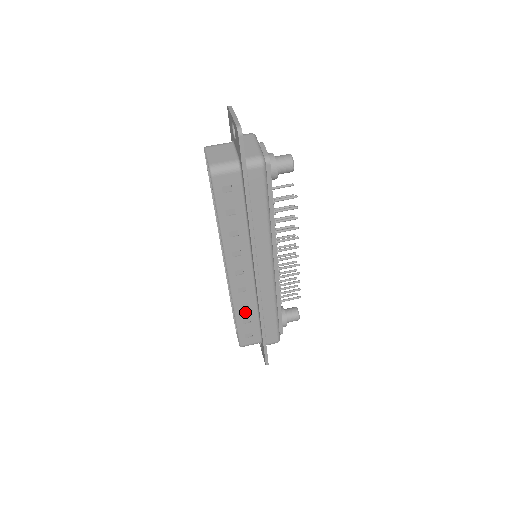
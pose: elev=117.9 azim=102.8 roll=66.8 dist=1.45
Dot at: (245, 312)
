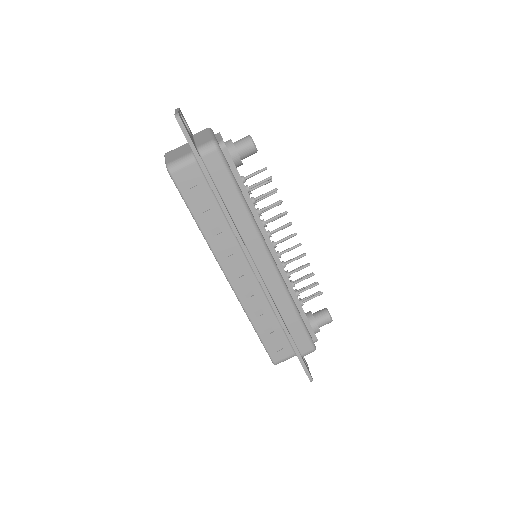
Dot at: (263, 320)
